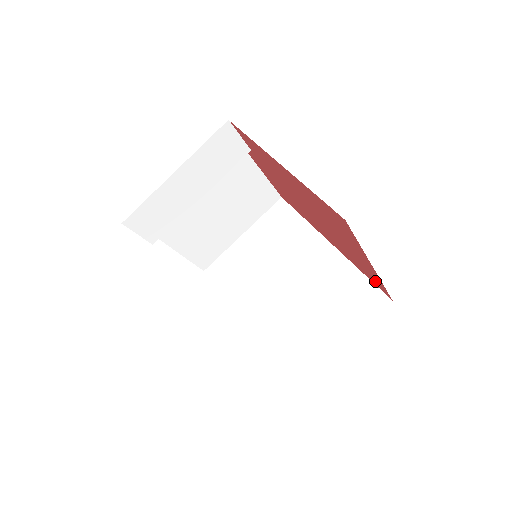
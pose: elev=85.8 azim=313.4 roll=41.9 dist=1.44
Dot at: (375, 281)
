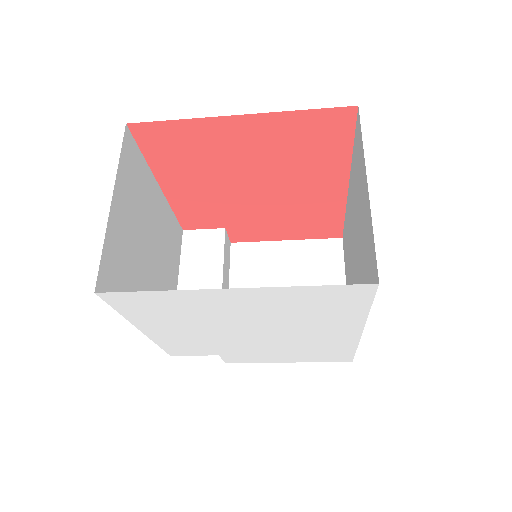
Dot at: (326, 126)
